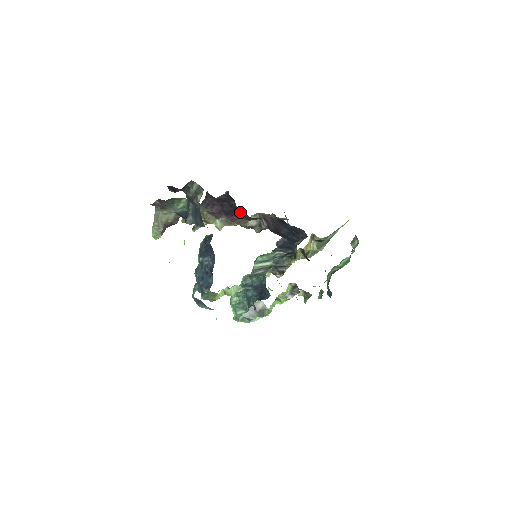
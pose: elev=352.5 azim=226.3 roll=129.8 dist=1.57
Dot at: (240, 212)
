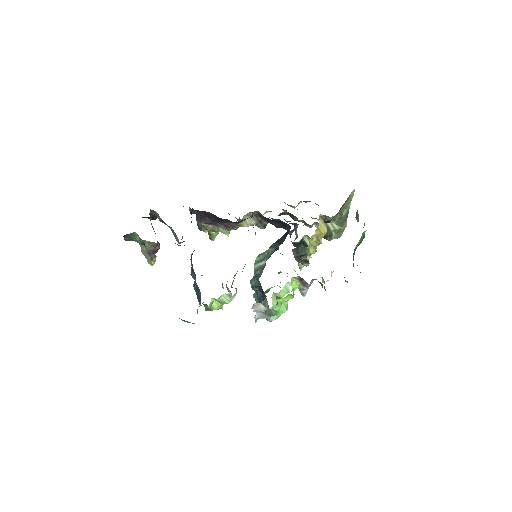
Dot at: (223, 219)
